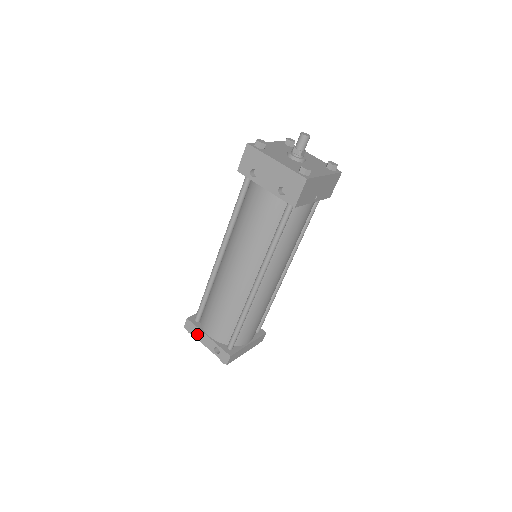
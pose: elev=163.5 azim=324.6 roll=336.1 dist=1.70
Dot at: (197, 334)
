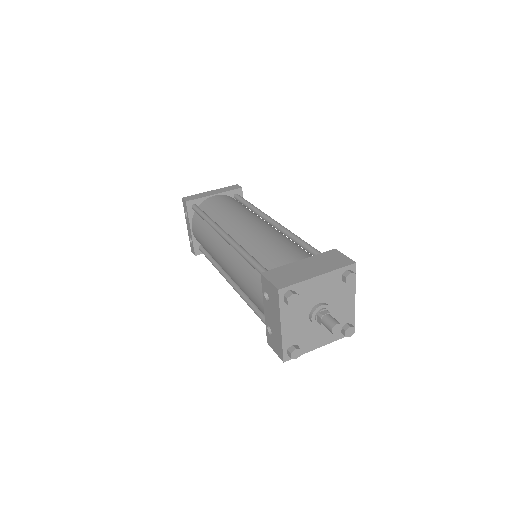
Dot at: occluded
